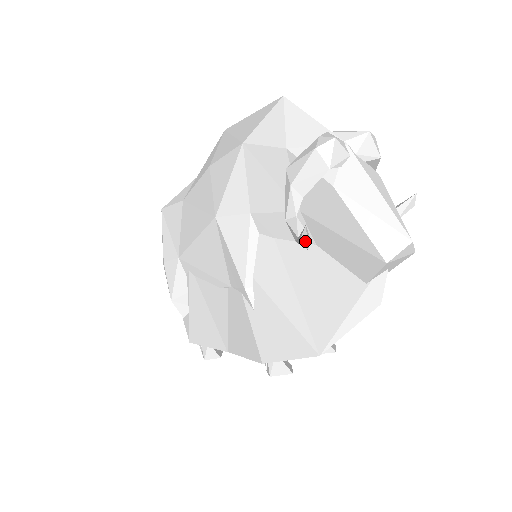
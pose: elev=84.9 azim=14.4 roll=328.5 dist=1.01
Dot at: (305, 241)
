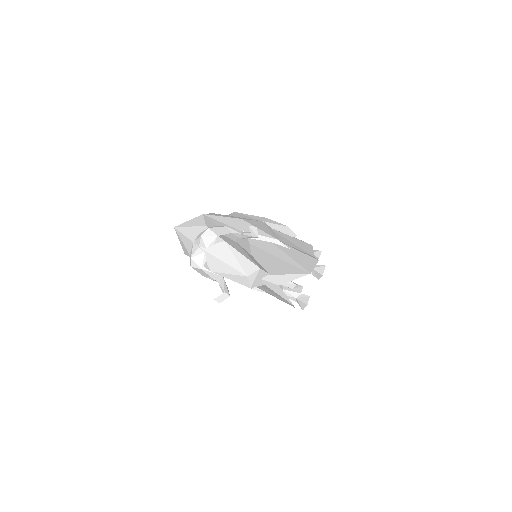
Dot at: (223, 299)
